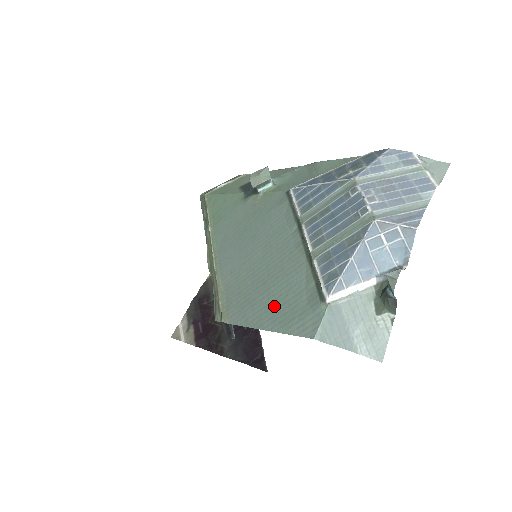
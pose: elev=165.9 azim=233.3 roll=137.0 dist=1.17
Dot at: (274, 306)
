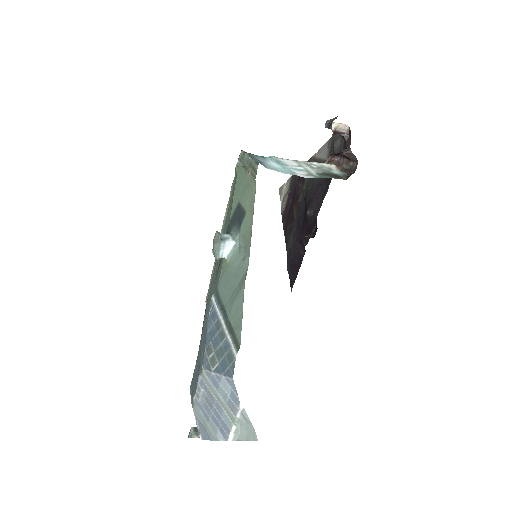
Dot at: occluded
